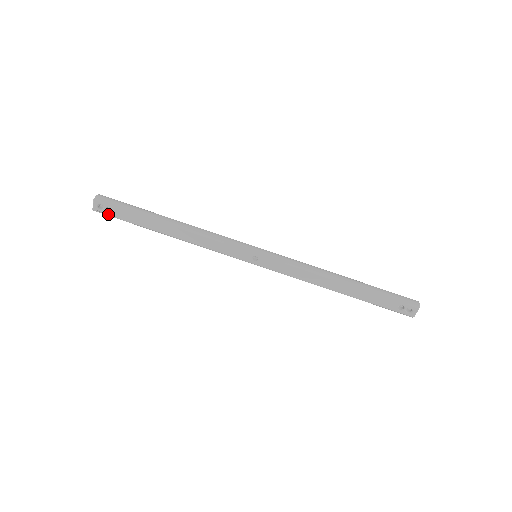
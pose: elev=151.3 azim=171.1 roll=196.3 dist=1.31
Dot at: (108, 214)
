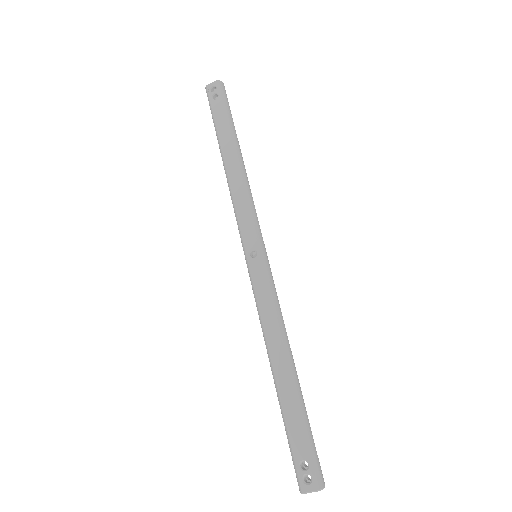
Dot at: (211, 99)
